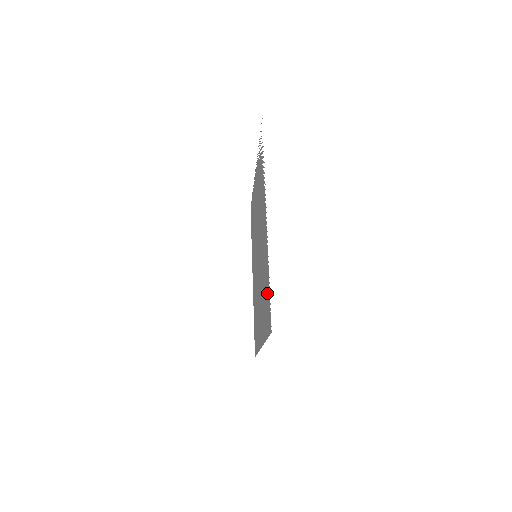
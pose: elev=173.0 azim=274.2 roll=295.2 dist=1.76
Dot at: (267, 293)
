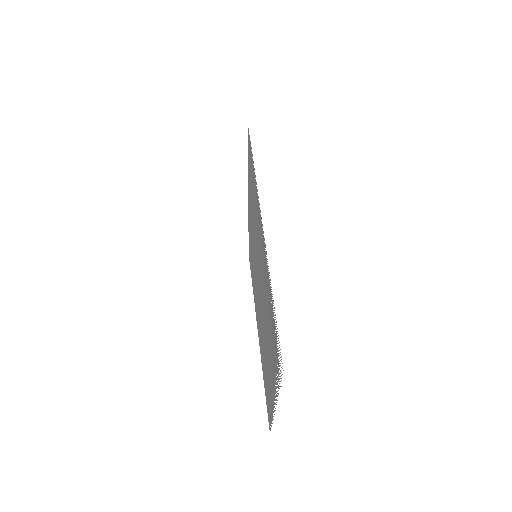
Dot at: occluded
